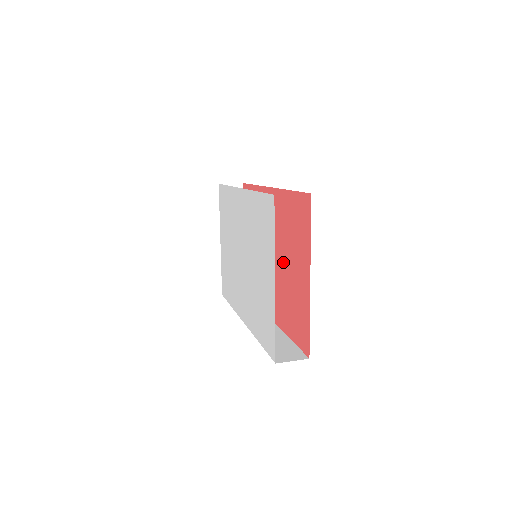
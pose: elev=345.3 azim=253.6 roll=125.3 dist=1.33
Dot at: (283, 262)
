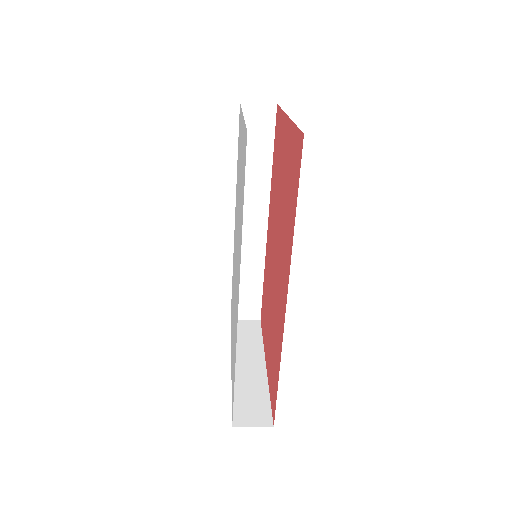
Dot at: (279, 206)
